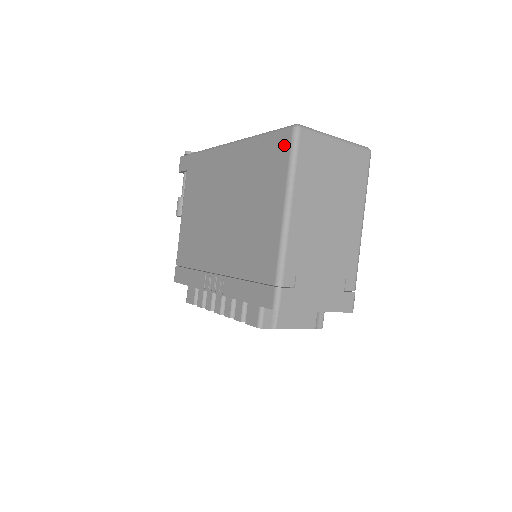
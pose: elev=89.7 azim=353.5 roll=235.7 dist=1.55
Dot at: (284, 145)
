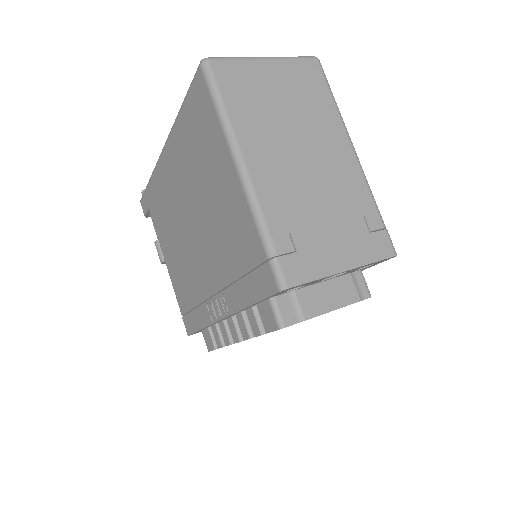
Dot at: (202, 92)
